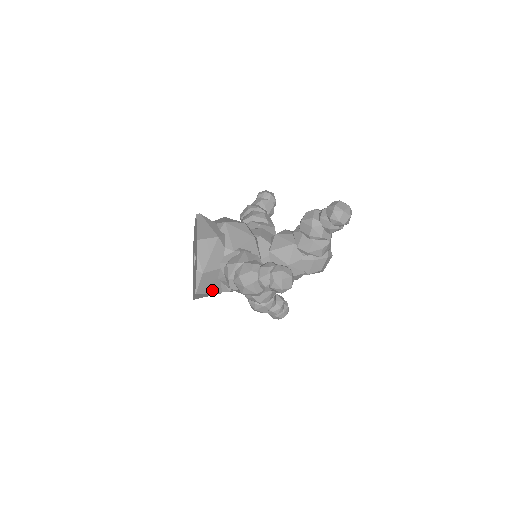
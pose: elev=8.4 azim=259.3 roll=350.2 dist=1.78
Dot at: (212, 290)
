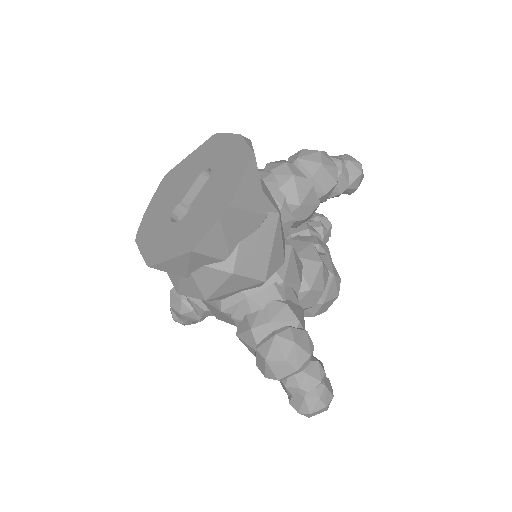
Dot at: (261, 187)
